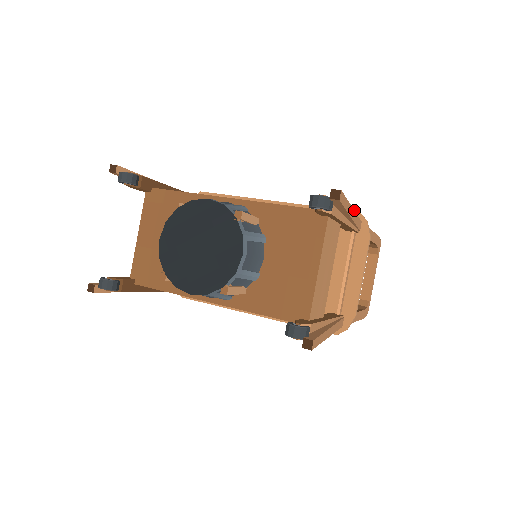
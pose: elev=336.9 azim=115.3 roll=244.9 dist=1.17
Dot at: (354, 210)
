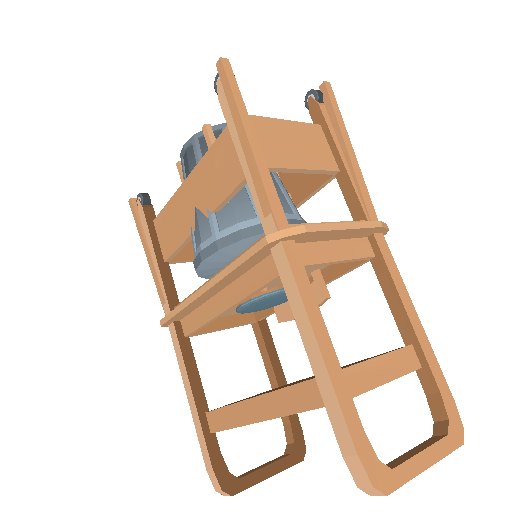
Dot at: occluded
